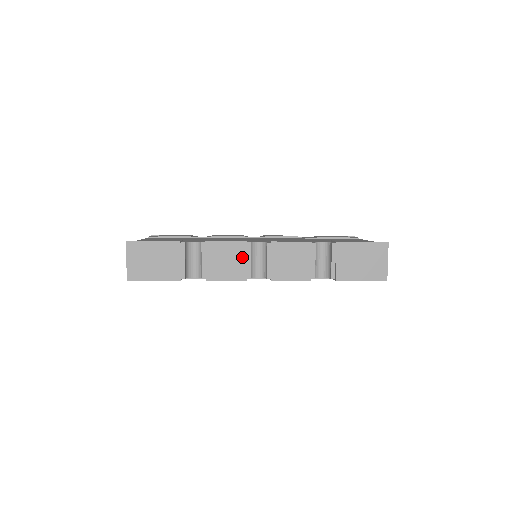
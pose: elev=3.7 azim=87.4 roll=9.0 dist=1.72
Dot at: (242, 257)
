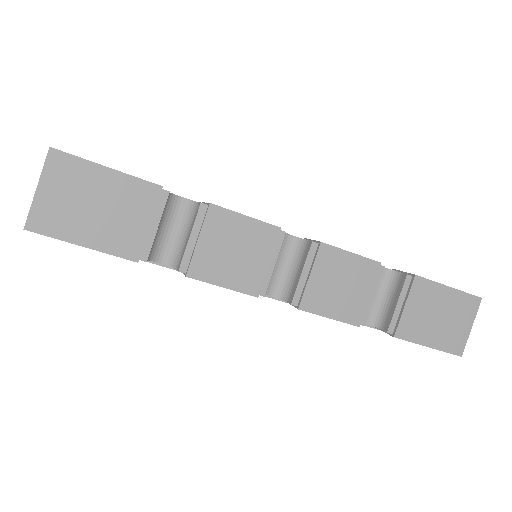
Dot at: (264, 253)
